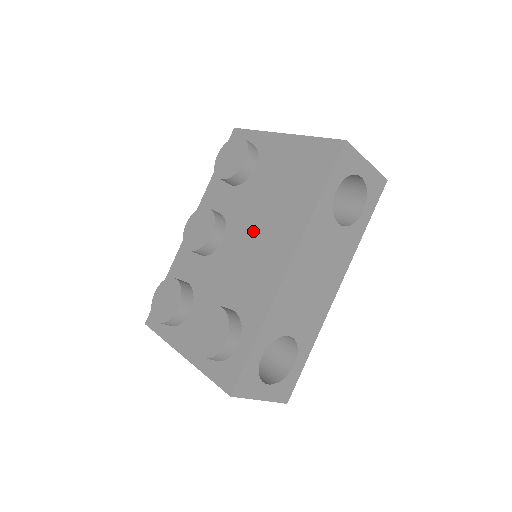
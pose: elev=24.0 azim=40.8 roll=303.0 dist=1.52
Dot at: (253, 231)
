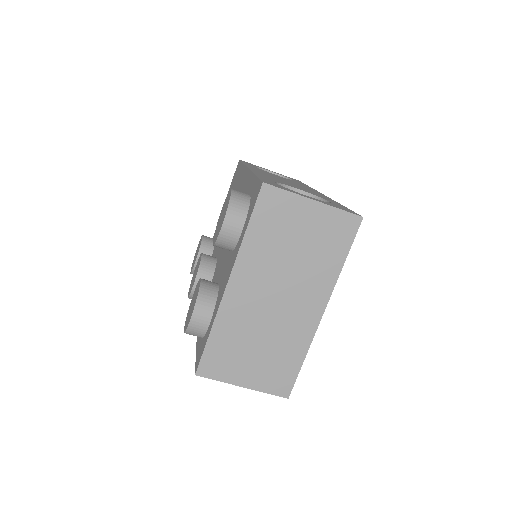
Dot at: occluded
